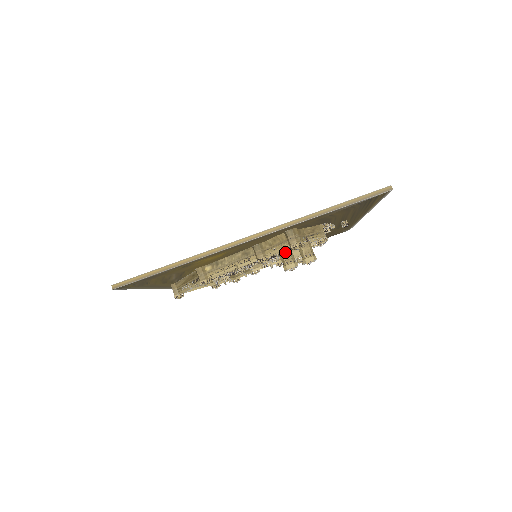
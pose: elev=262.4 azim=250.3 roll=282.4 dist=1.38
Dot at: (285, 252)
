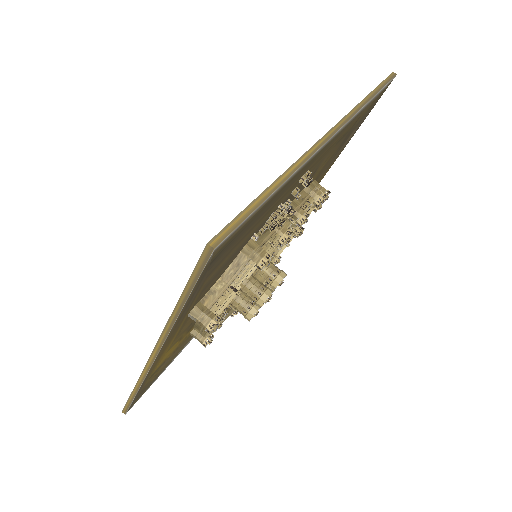
Dot at: (231, 304)
